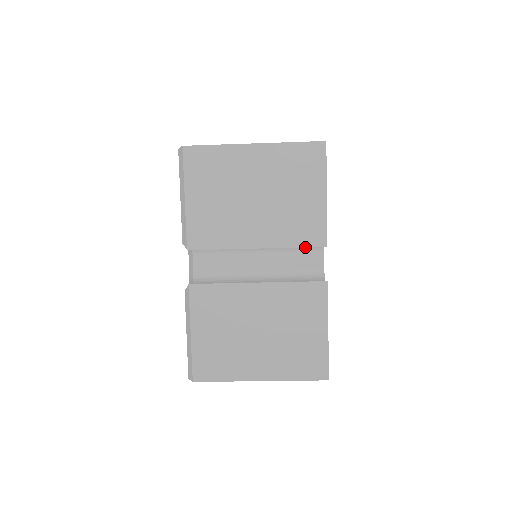
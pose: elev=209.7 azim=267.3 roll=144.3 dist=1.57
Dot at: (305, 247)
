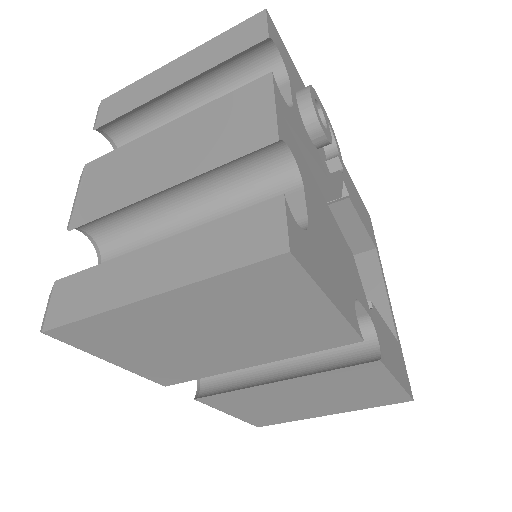
Dot at: occluded
